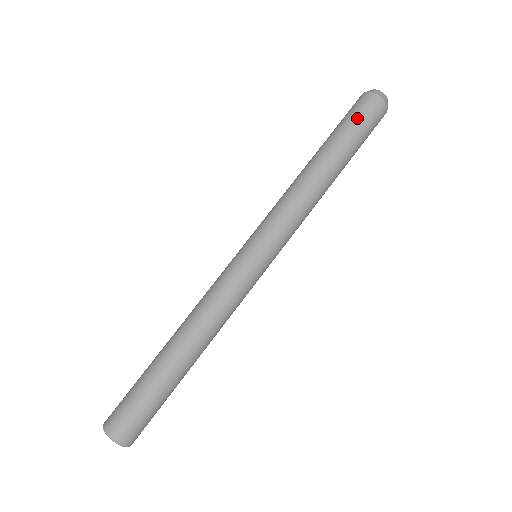
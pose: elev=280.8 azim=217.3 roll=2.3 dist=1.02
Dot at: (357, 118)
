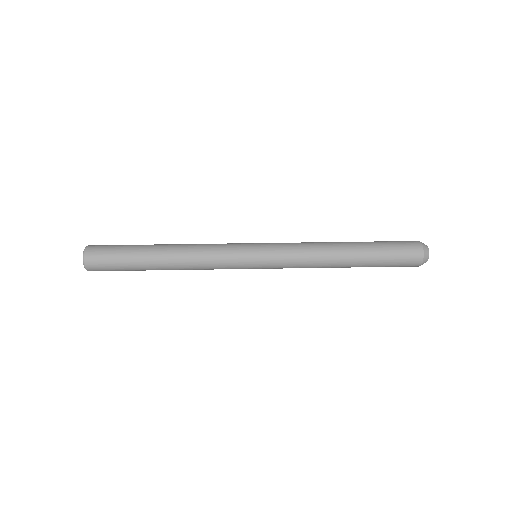
Dot at: (397, 253)
